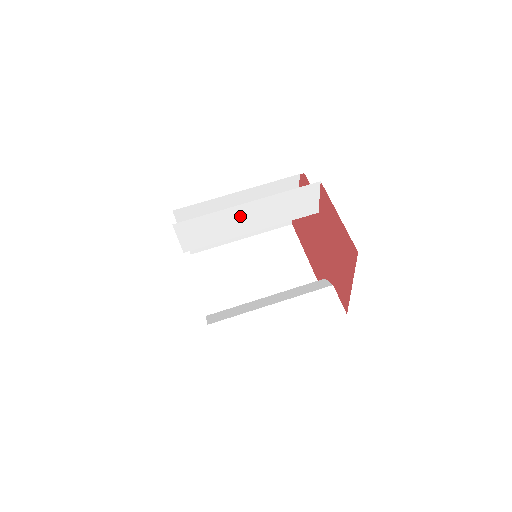
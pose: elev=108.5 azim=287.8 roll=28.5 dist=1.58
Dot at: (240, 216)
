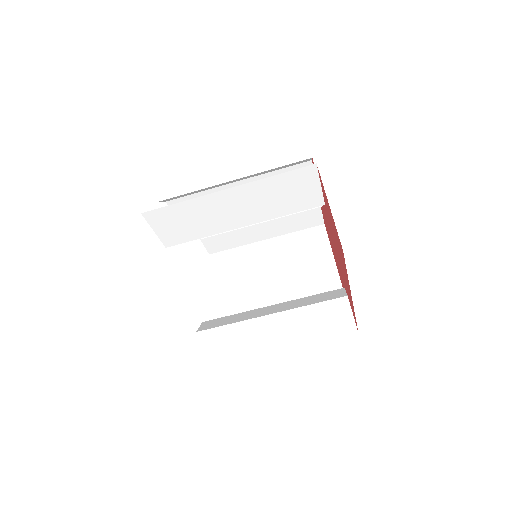
Dot at: (222, 206)
